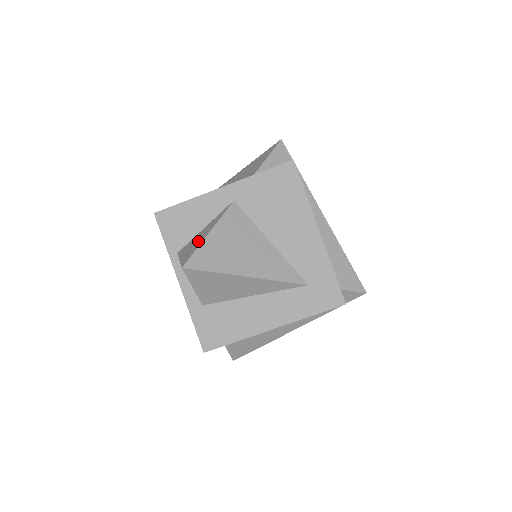
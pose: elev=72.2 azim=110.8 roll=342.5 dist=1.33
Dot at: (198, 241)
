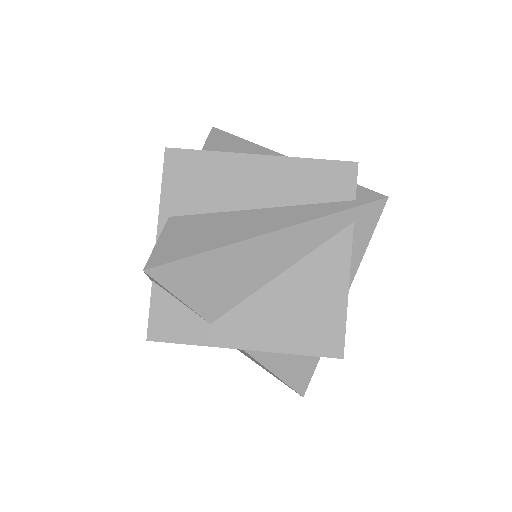
Dot at: occluded
